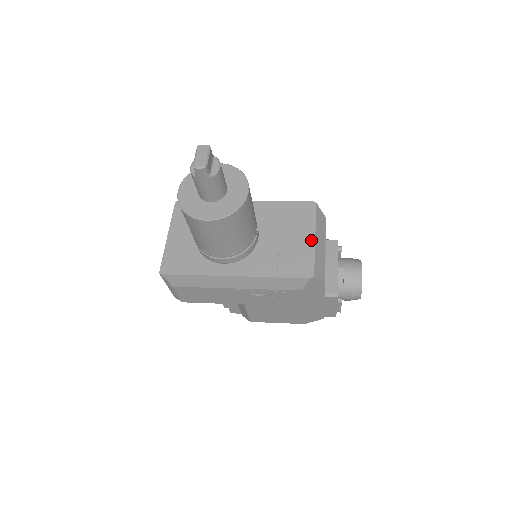
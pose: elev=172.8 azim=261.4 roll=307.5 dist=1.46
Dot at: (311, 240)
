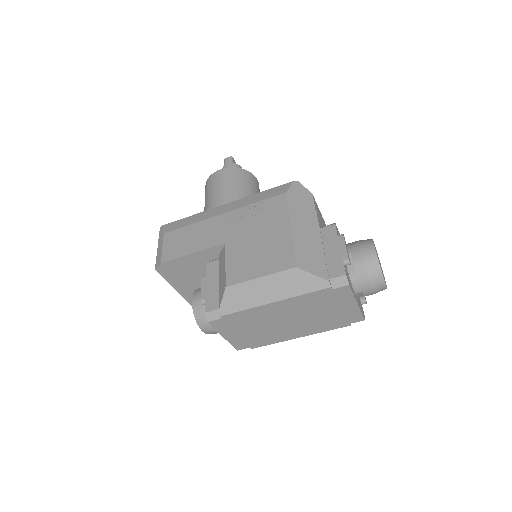
Dot at: occluded
